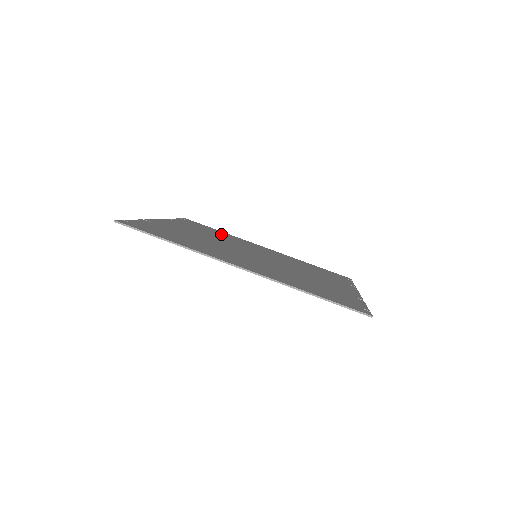
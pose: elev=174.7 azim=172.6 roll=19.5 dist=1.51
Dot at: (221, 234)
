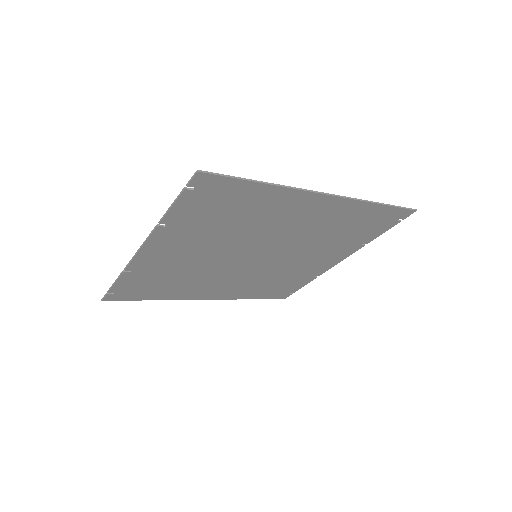
Dot at: (170, 286)
